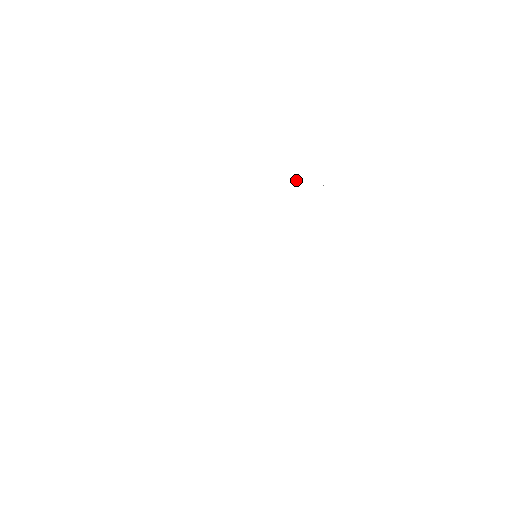
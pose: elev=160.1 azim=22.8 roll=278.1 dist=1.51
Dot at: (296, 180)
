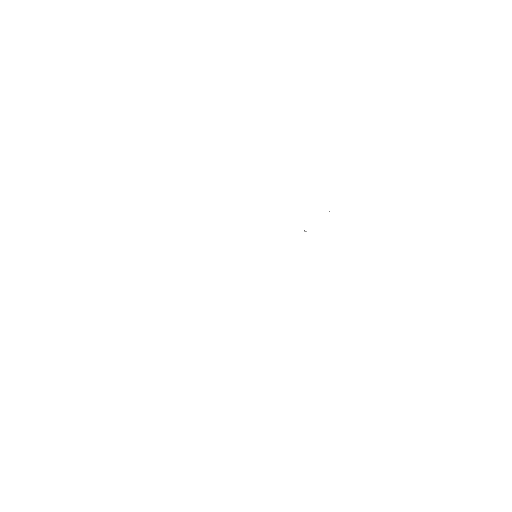
Dot at: occluded
